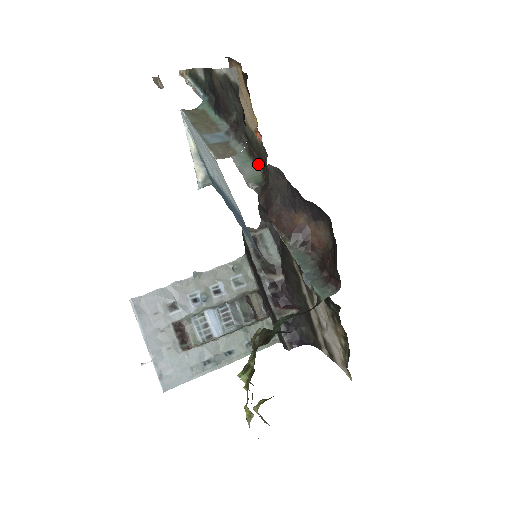
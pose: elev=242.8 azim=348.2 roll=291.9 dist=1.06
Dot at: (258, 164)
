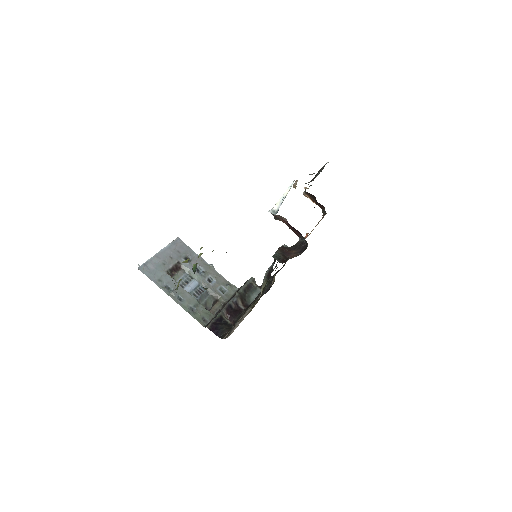
Dot at: occluded
